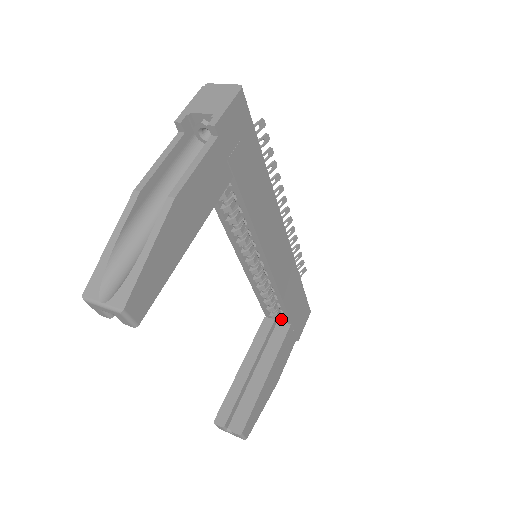
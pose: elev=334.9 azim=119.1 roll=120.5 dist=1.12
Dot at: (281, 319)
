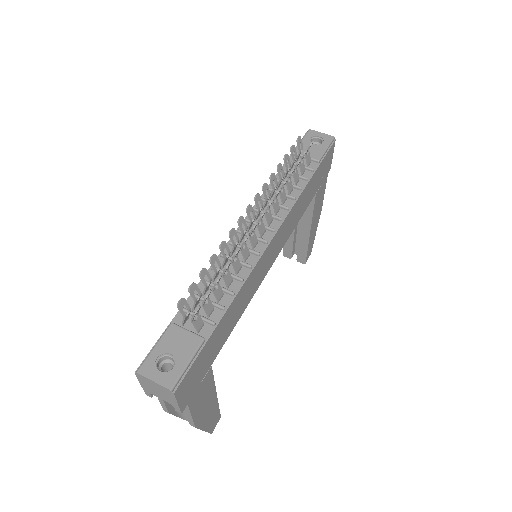
Dot at: occluded
